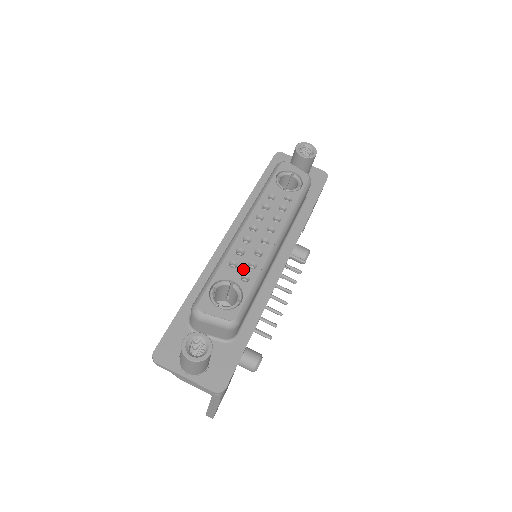
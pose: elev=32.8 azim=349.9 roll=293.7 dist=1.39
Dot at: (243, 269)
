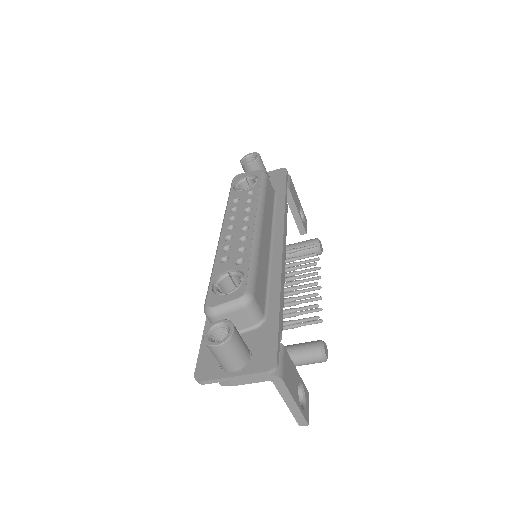
Dot at: (235, 257)
